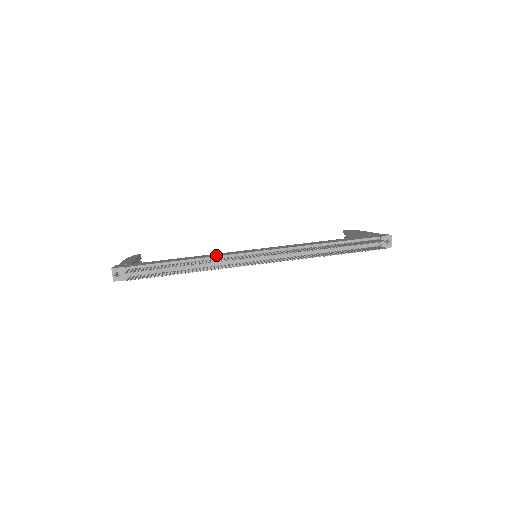
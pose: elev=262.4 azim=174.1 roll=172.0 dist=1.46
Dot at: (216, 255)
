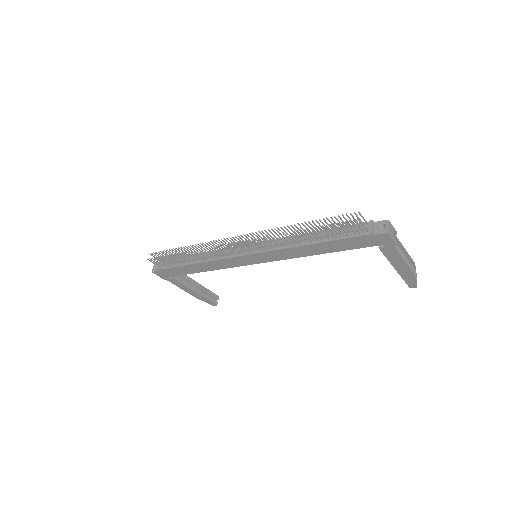
Dot at: occluded
